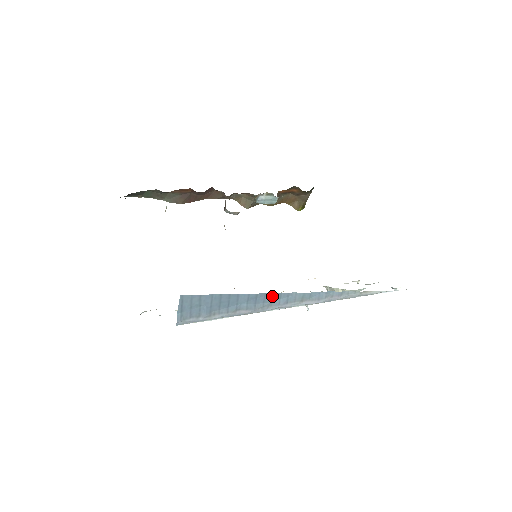
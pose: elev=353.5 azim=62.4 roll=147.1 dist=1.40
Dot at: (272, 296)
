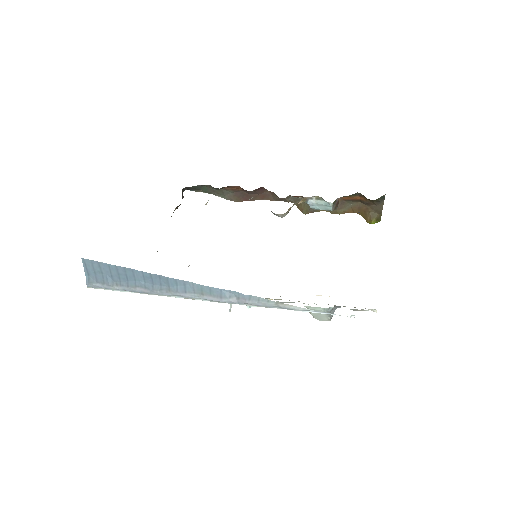
Dot at: (167, 280)
